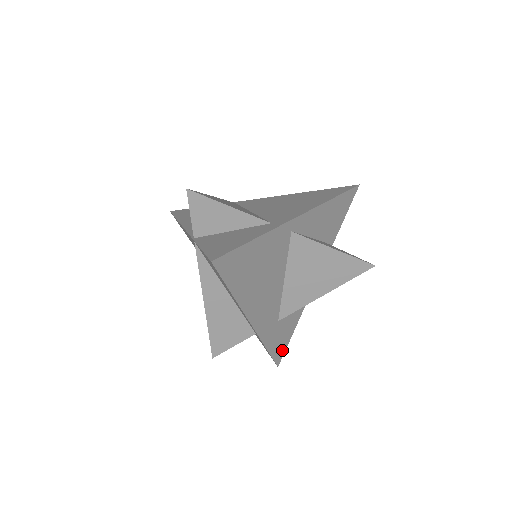
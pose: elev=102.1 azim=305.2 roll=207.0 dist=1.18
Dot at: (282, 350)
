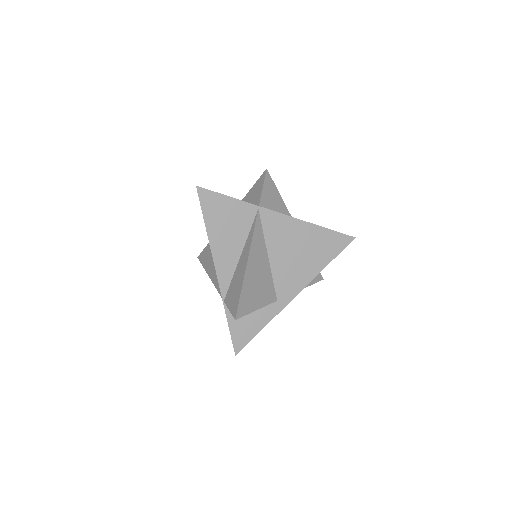
Dot at: occluded
